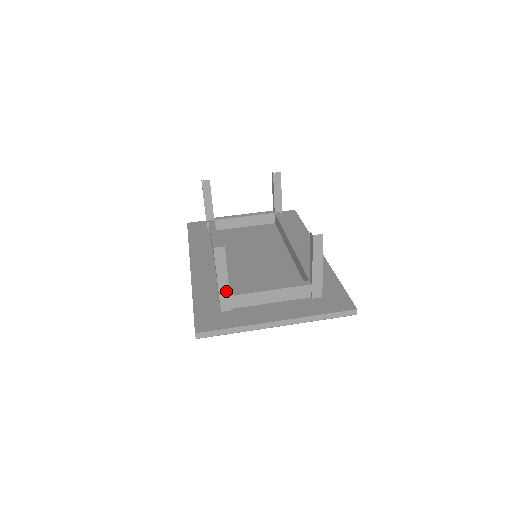
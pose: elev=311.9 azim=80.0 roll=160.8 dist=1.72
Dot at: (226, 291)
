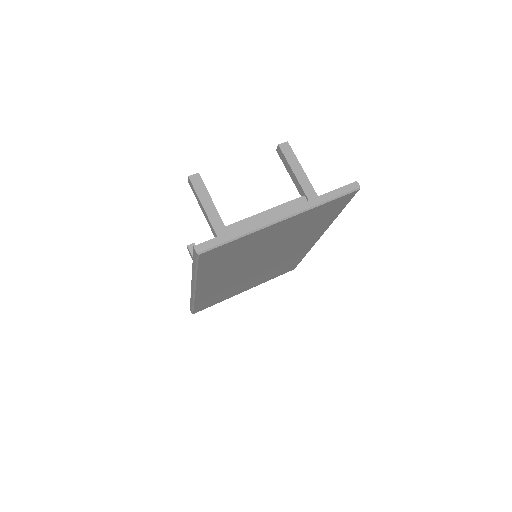
Dot at: (218, 219)
